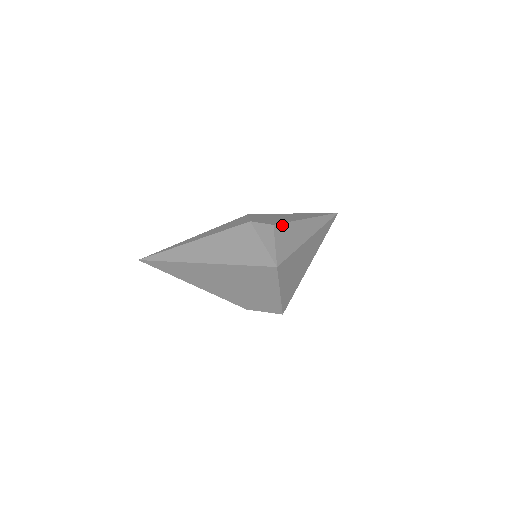
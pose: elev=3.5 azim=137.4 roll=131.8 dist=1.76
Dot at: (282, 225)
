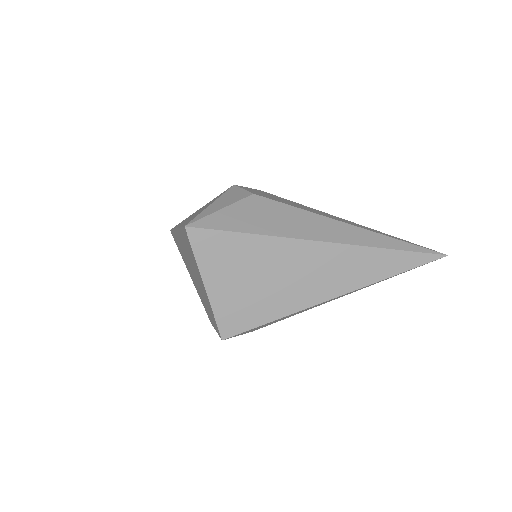
Dot at: (272, 202)
